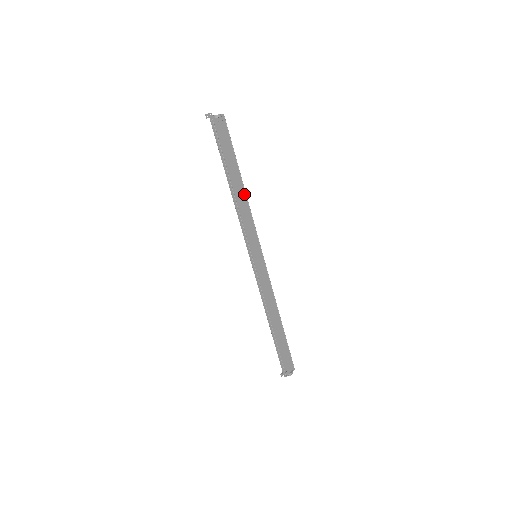
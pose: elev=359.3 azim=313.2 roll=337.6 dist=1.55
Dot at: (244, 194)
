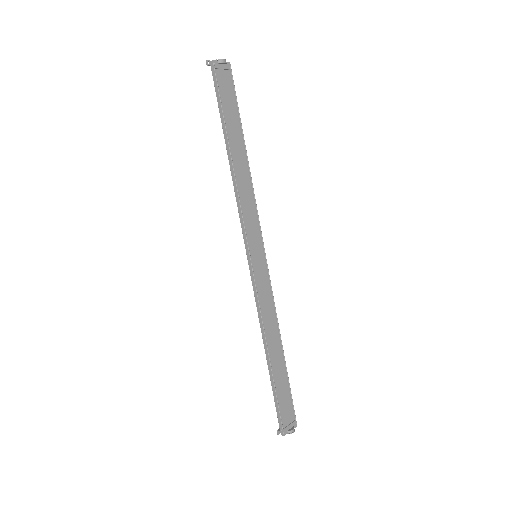
Dot at: (247, 170)
